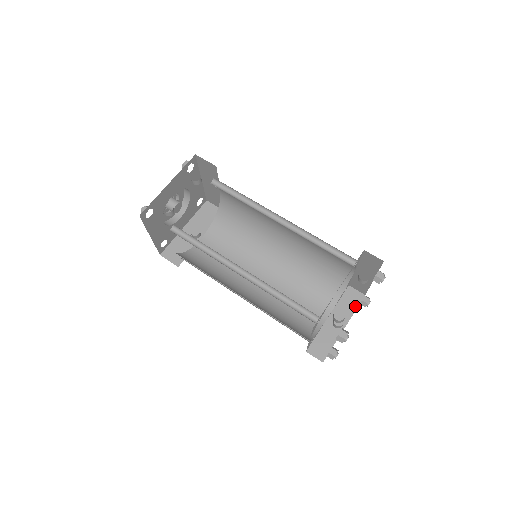
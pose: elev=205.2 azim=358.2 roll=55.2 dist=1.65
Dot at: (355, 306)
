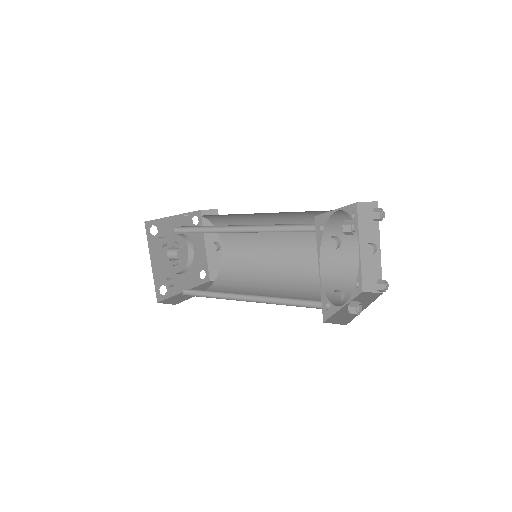
Dot at: occluded
